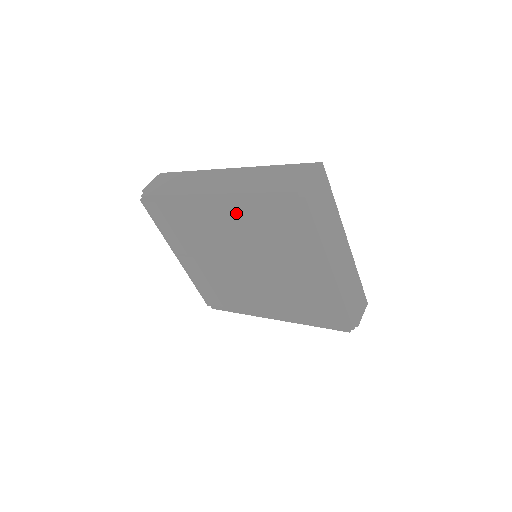
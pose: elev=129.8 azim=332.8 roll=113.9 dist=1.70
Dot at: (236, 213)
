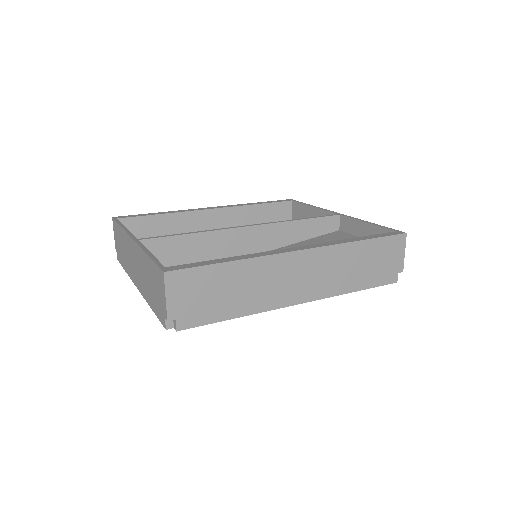
Dot at: occluded
